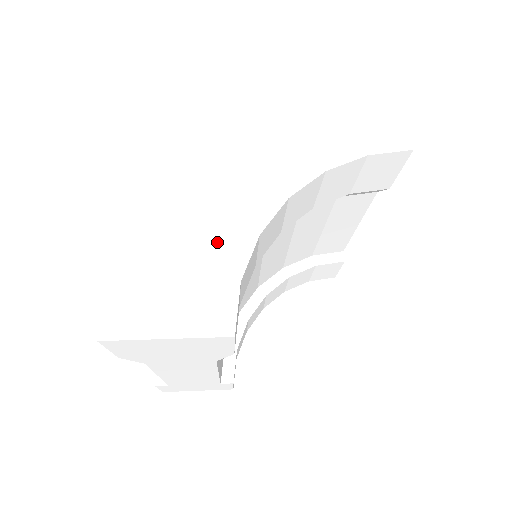
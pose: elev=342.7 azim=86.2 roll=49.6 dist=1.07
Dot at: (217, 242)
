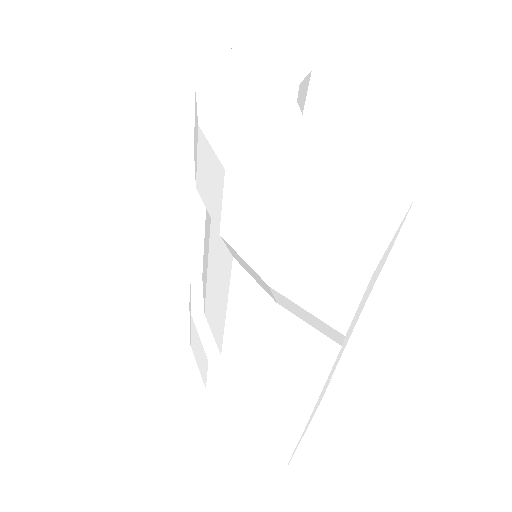
Dot at: (318, 167)
